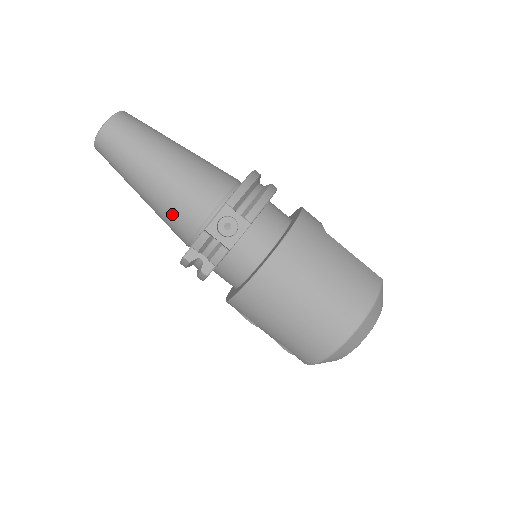
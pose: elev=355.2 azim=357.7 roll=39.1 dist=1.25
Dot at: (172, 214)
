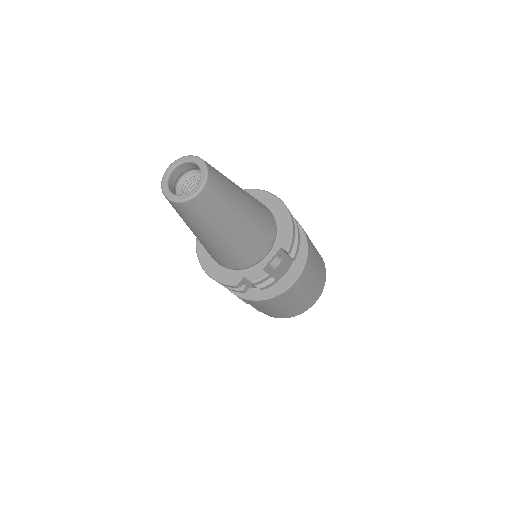
Dot at: (235, 256)
